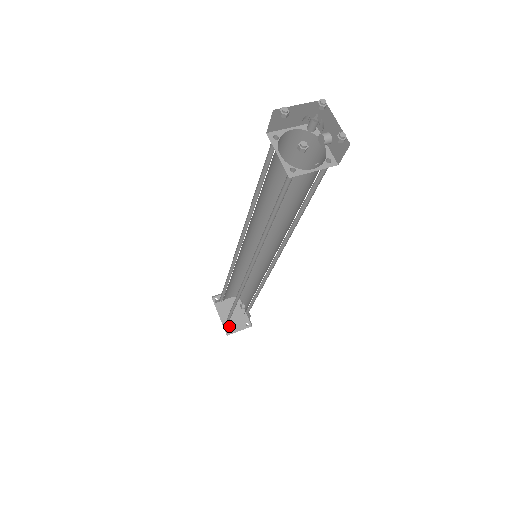
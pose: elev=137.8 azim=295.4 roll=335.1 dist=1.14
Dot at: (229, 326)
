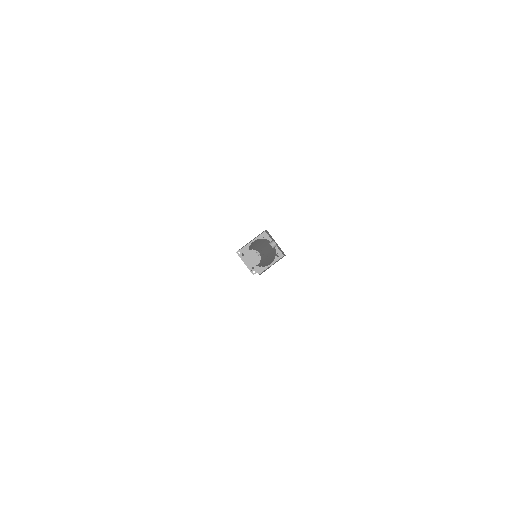
Dot at: occluded
